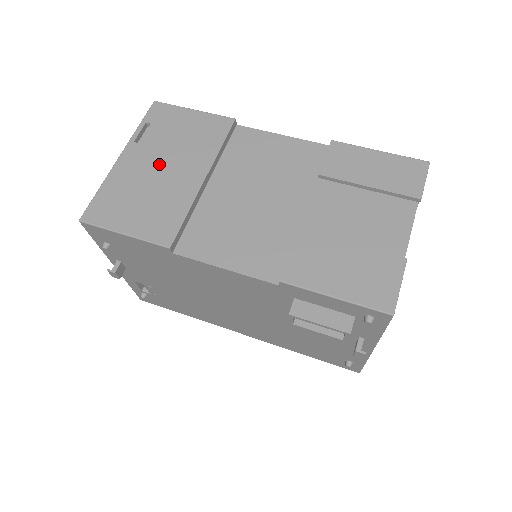
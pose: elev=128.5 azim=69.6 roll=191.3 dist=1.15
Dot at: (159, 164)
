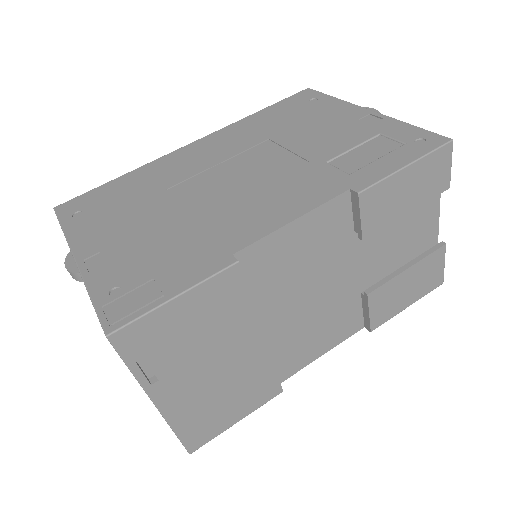
Dot at: (207, 371)
